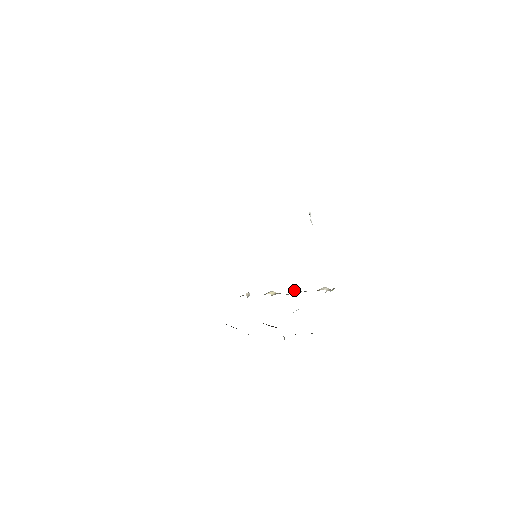
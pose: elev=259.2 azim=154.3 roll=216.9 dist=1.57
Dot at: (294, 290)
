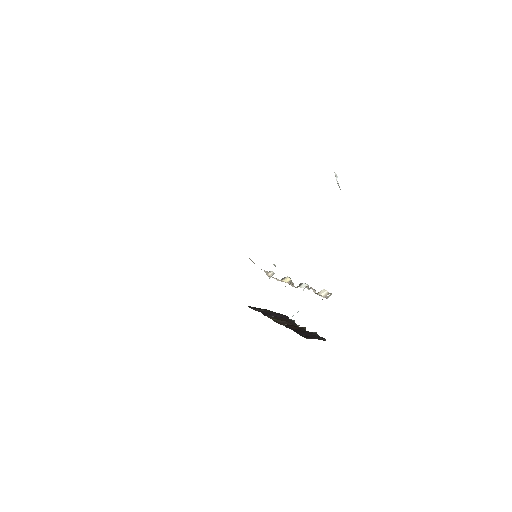
Dot at: (302, 284)
